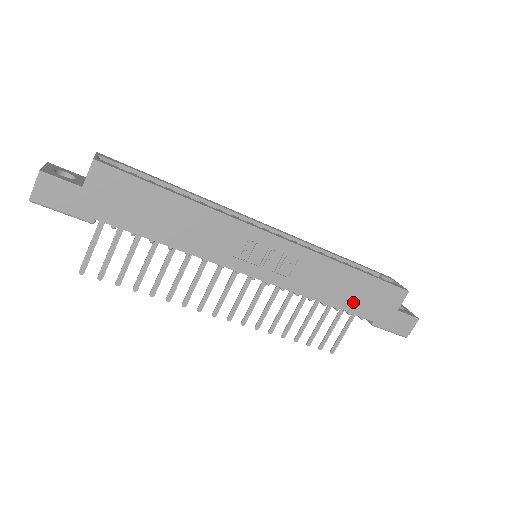
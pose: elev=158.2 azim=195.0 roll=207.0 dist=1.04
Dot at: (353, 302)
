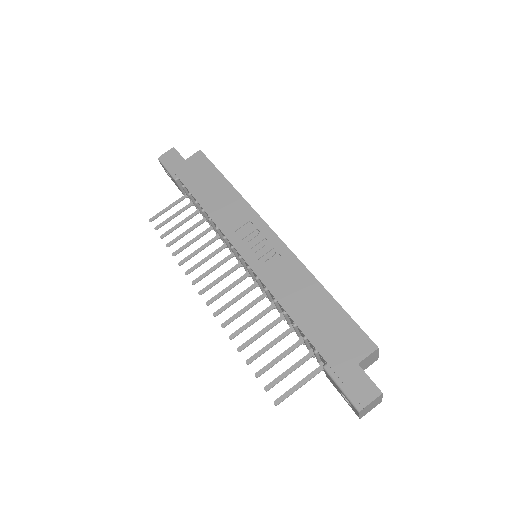
Dot at: (312, 324)
